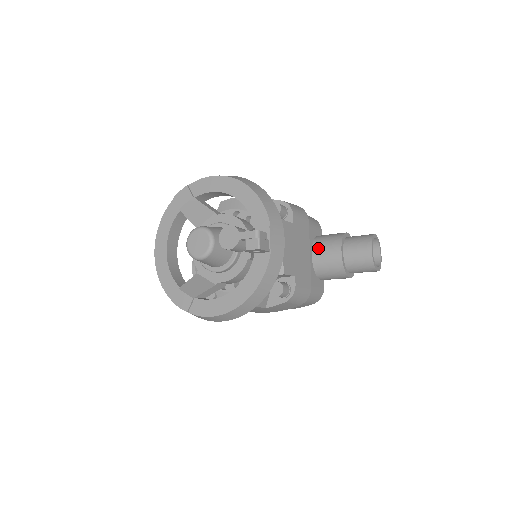
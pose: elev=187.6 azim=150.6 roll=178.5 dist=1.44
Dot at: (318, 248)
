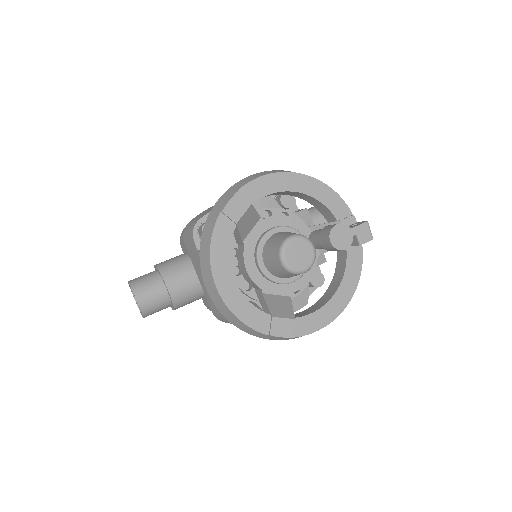
Dot at: occluded
